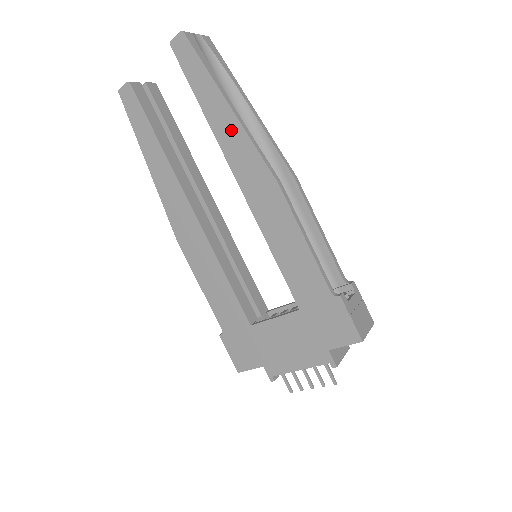
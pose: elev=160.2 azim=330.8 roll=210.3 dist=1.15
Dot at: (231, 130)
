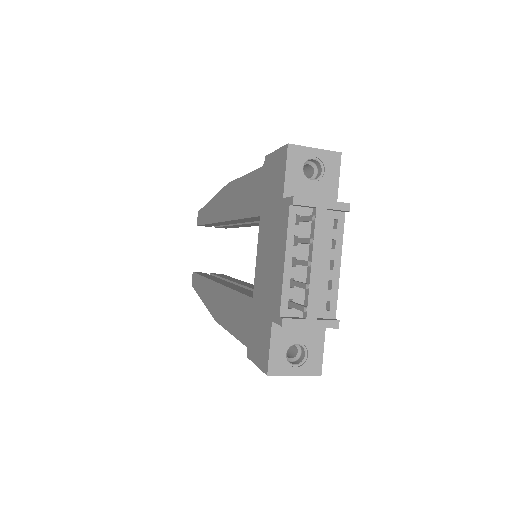
Dot at: (213, 207)
